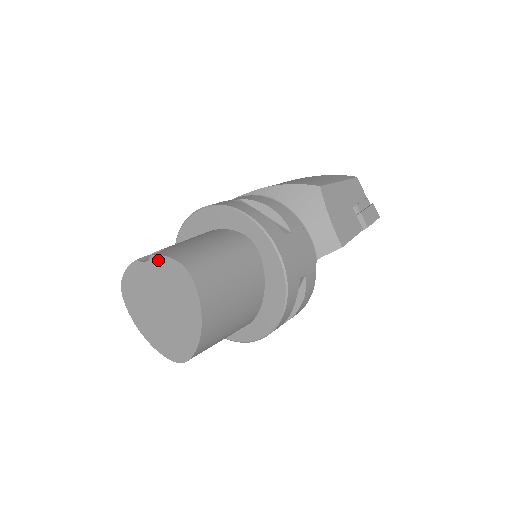
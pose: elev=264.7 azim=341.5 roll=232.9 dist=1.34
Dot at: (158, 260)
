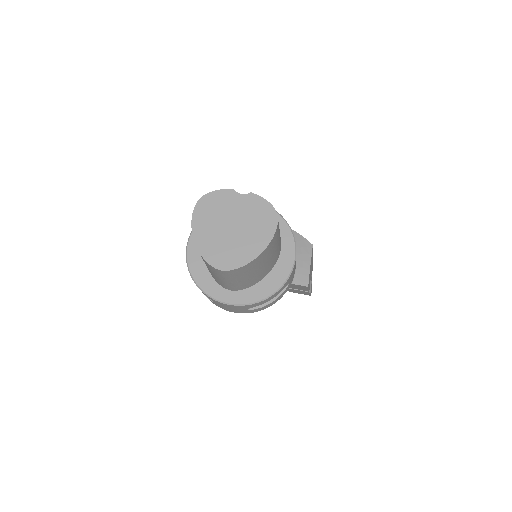
Dot at: (255, 198)
